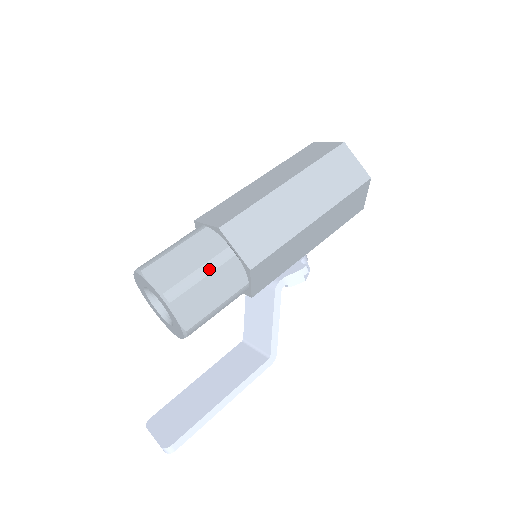
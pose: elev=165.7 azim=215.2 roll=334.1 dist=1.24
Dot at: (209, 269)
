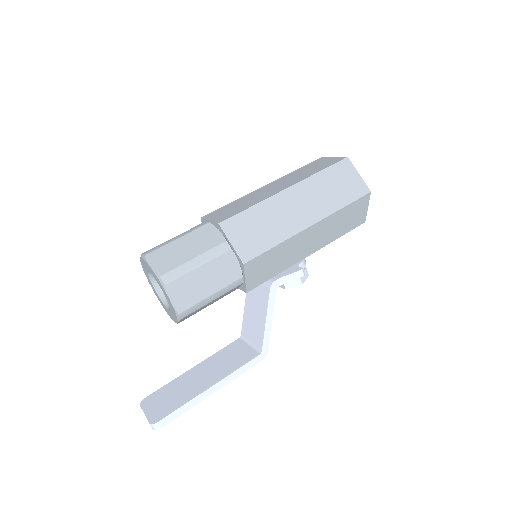
Dot at: (205, 259)
